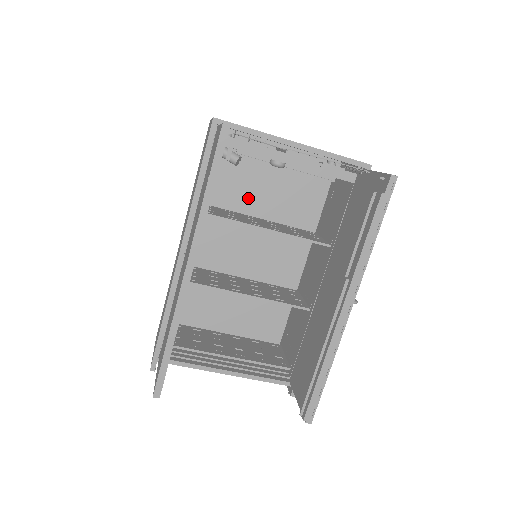
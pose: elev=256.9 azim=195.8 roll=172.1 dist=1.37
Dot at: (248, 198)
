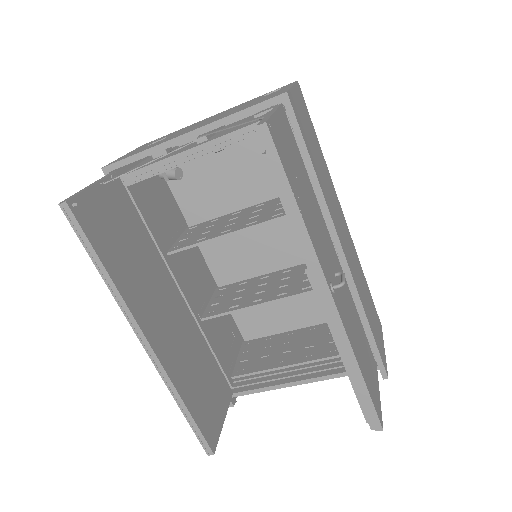
Dot at: (227, 193)
